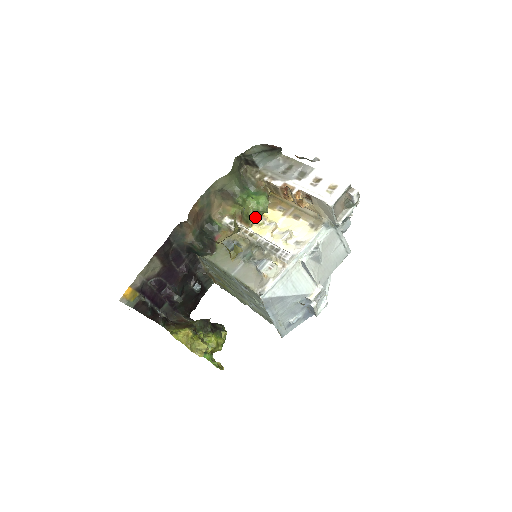
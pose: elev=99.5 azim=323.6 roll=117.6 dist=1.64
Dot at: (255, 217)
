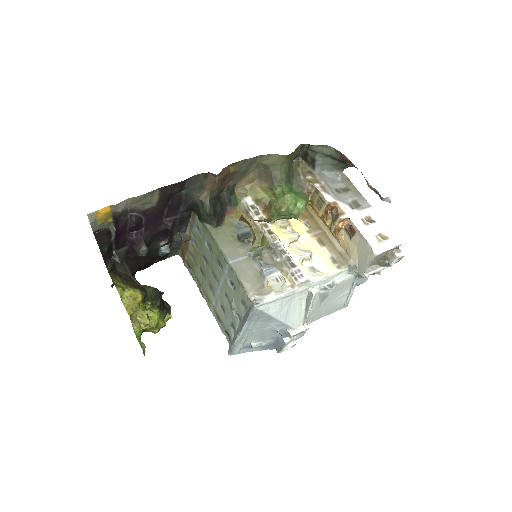
Dot at: (283, 216)
